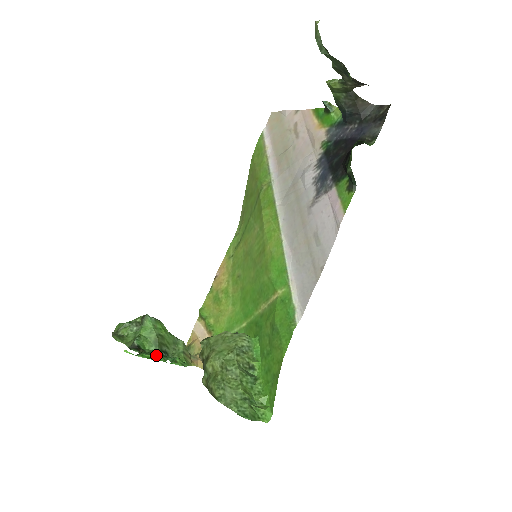
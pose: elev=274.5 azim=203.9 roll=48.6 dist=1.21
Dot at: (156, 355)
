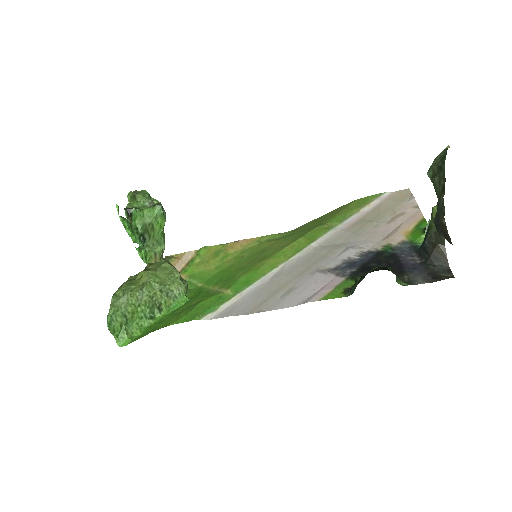
Dot at: (133, 232)
